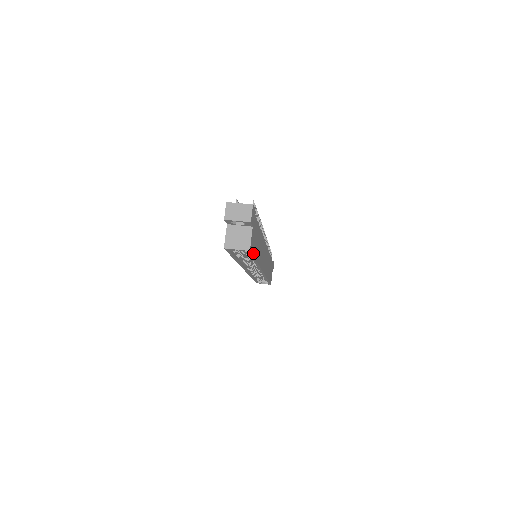
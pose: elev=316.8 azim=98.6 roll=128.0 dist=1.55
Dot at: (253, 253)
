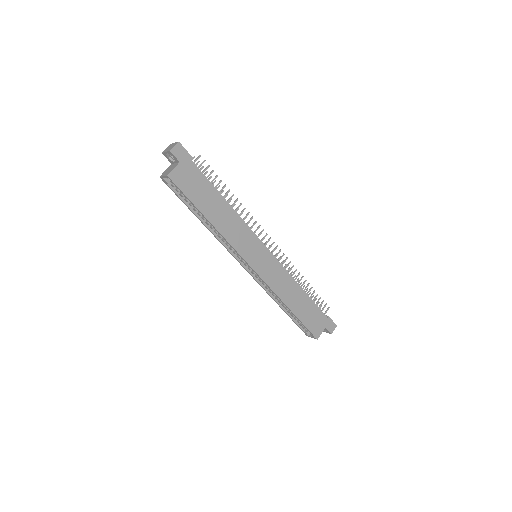
Dot at: (186, 193)
